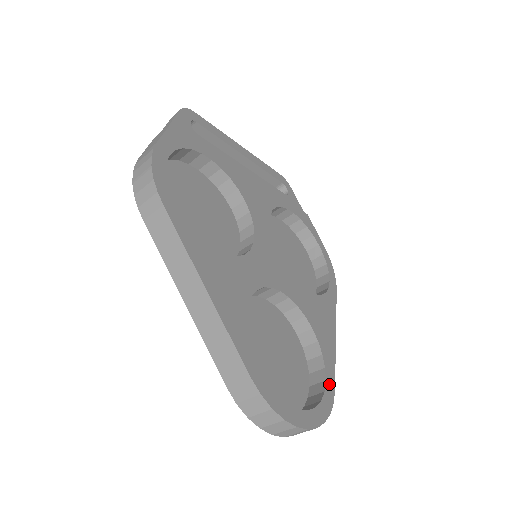
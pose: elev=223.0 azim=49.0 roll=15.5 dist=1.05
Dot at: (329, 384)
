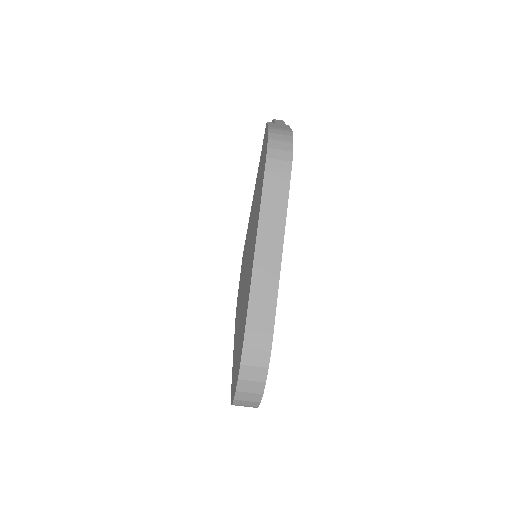
Dot at: occluded
